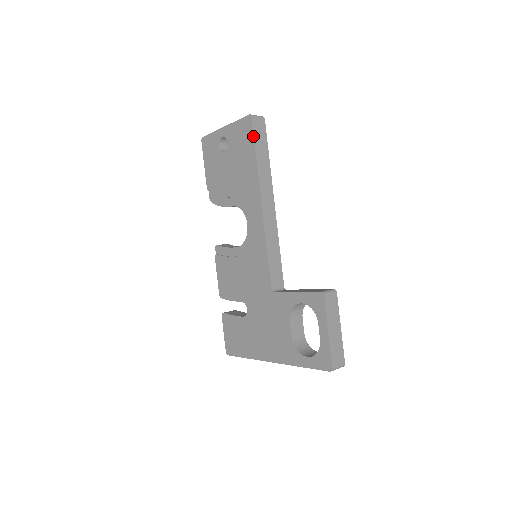
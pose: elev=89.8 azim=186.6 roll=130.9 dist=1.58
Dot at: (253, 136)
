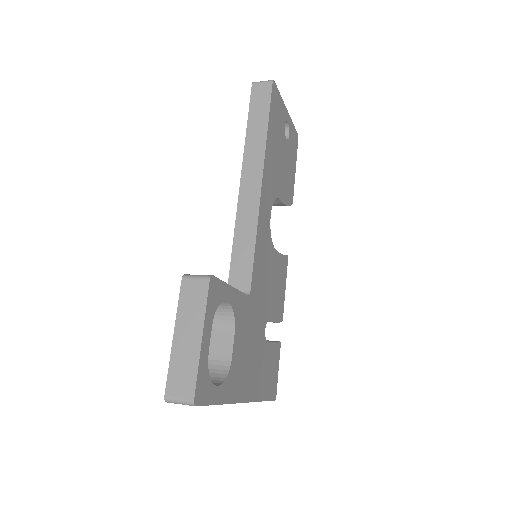
Dot at: (249, 105)
